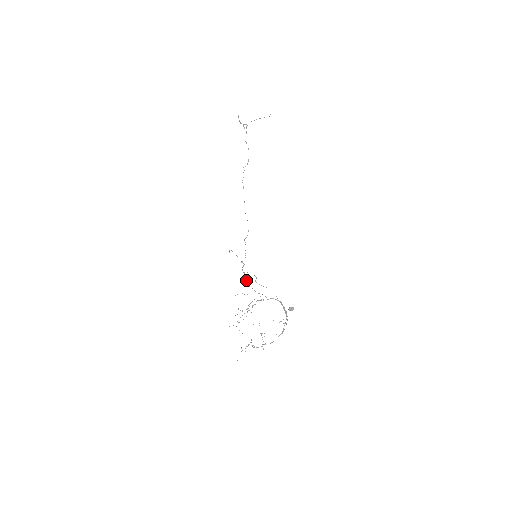
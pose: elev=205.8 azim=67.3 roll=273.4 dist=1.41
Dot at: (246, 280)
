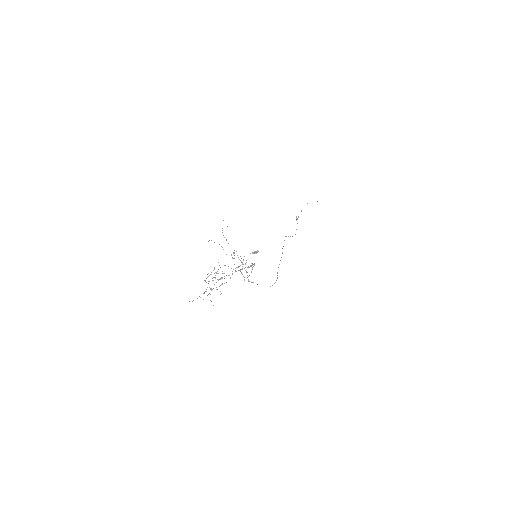
Dot at: (222, 230)
